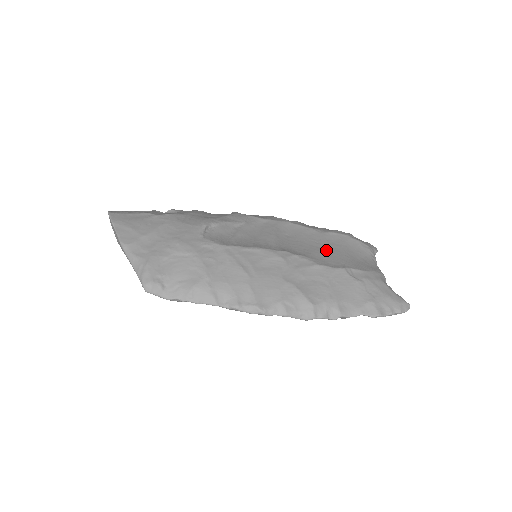
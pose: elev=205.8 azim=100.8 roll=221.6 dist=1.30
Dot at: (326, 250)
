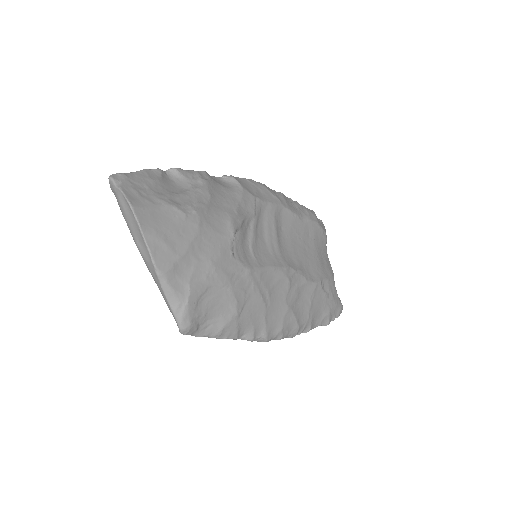
Dot at: (307, 251)
